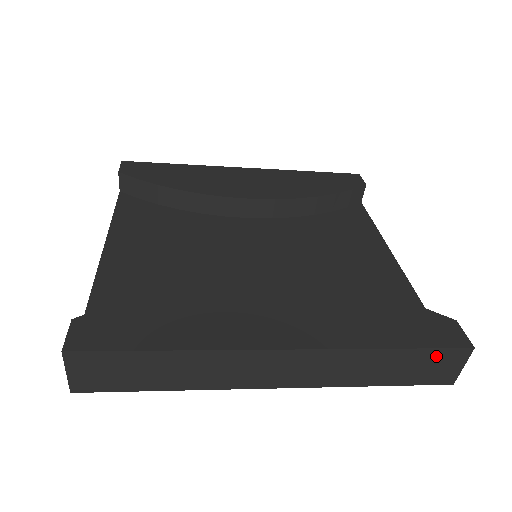
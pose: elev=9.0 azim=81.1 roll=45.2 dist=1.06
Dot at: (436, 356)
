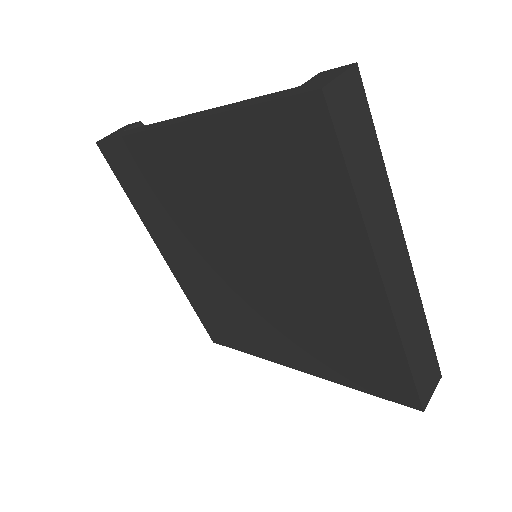
Dot at: (432, 362)
